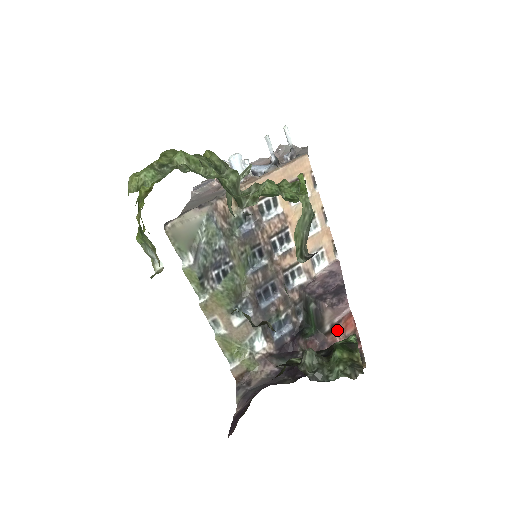
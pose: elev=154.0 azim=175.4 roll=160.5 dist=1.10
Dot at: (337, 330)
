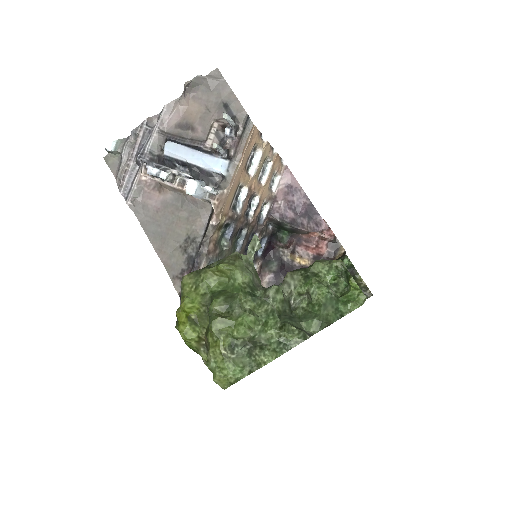
Dot at: (311, 232)
